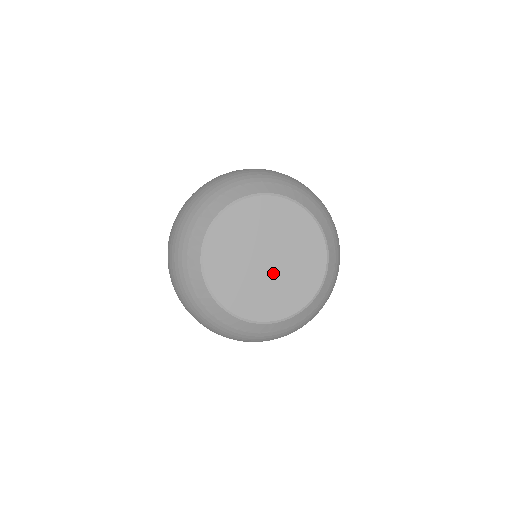
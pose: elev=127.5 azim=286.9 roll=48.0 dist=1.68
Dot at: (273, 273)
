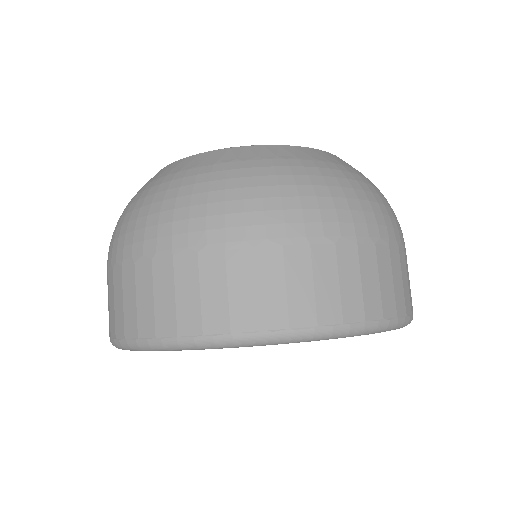
Dot at: occluded
